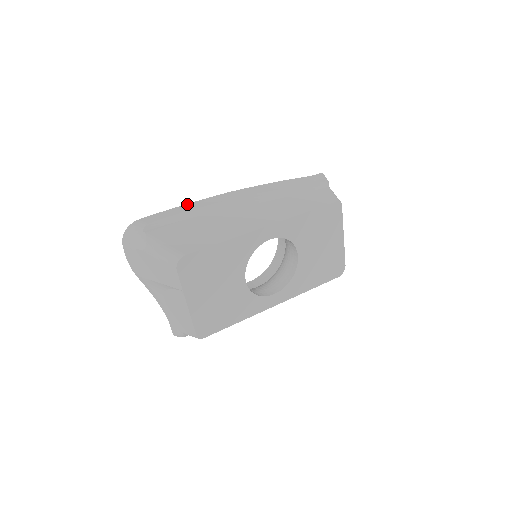
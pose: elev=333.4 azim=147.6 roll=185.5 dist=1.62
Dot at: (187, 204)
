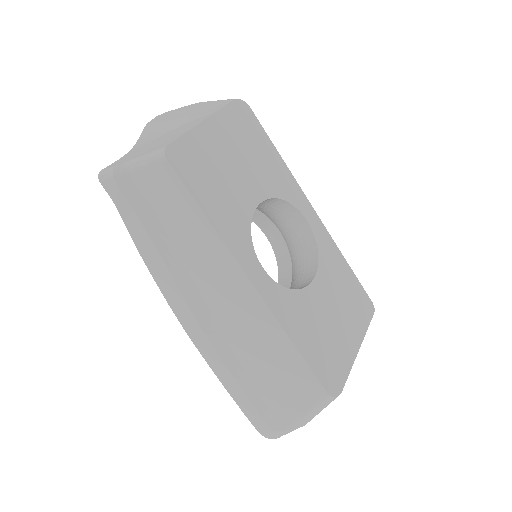
Dot at: occluded
